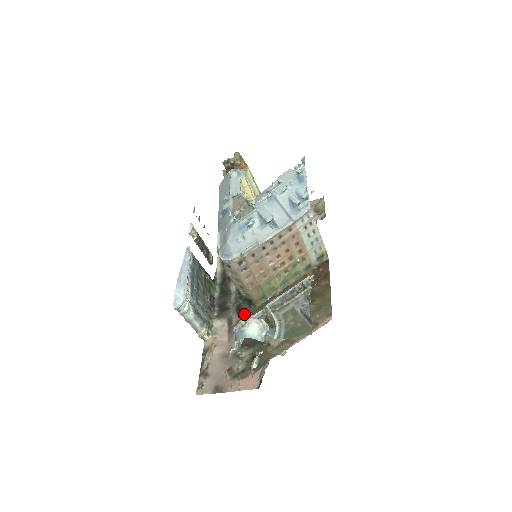
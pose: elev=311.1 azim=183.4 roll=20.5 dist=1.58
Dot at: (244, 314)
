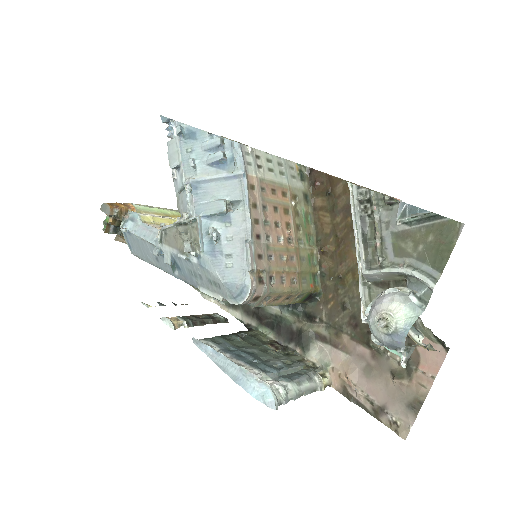
Dot at: (321, 314)
